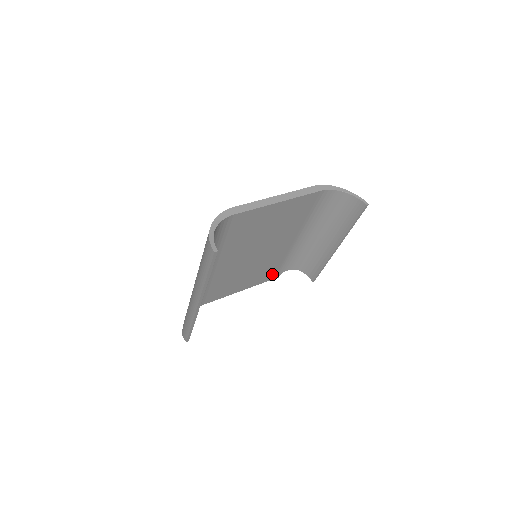
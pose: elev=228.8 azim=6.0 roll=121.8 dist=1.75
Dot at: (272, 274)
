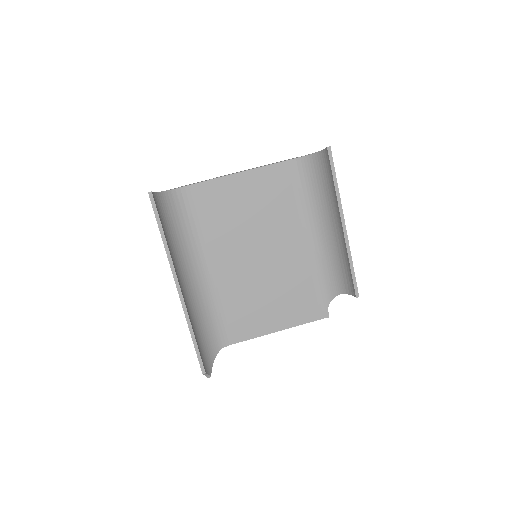
Dot at: (314, 307)
